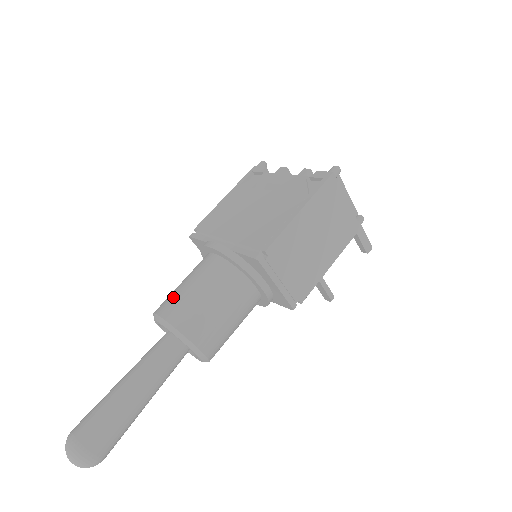
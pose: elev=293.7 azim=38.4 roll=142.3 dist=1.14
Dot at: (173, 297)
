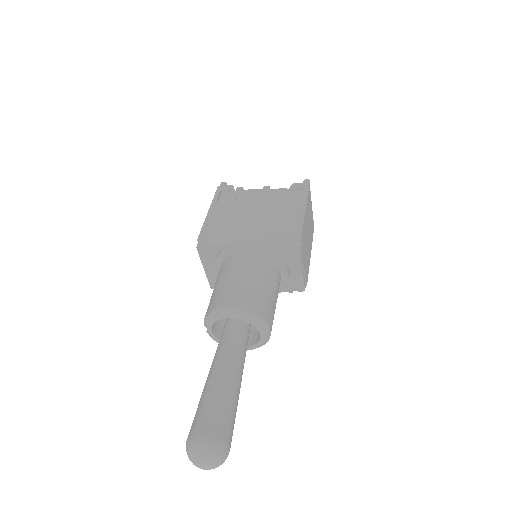
Dot at: (231, 291)
